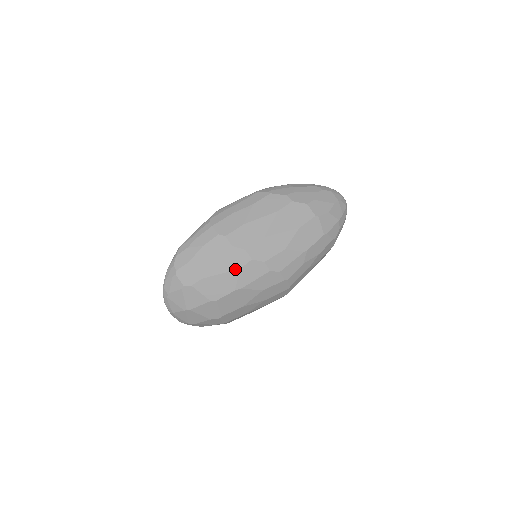
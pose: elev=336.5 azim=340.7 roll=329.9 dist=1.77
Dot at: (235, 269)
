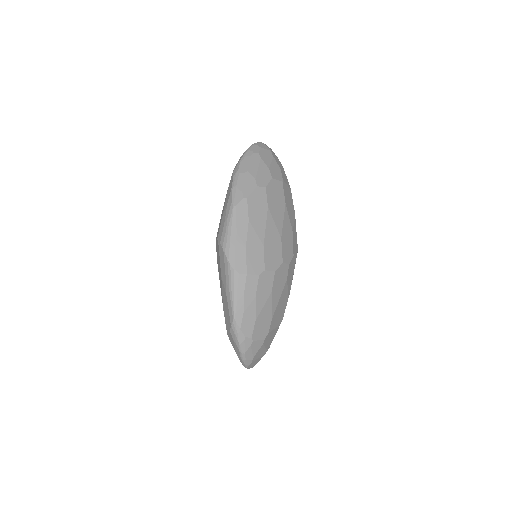
Dot at: (285, 284)
